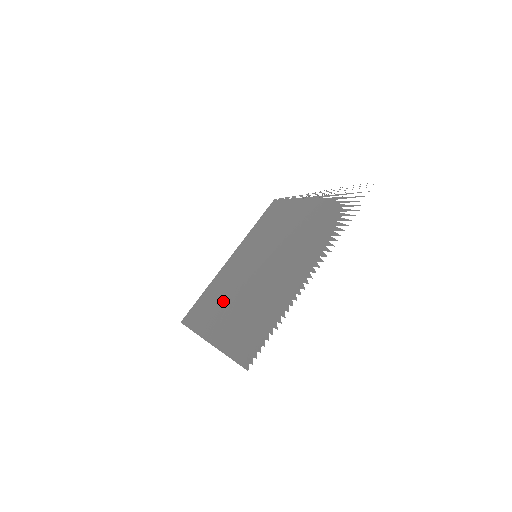
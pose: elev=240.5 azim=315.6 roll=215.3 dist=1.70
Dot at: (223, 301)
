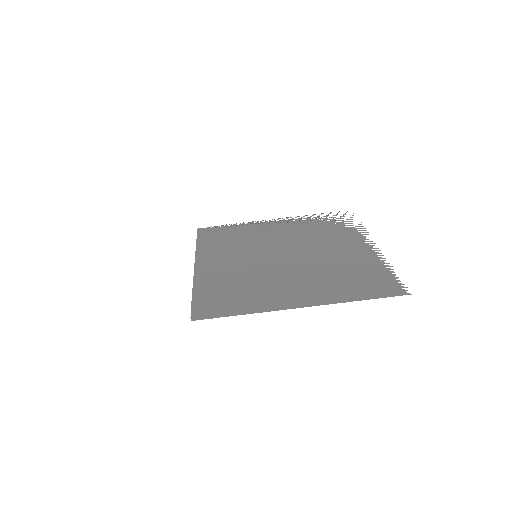
Dot at: (265, 285)
